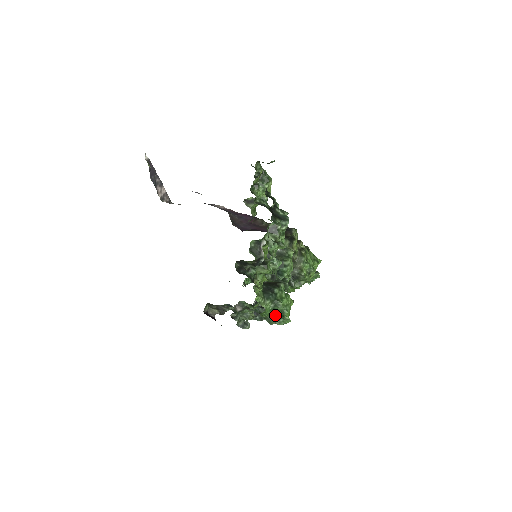
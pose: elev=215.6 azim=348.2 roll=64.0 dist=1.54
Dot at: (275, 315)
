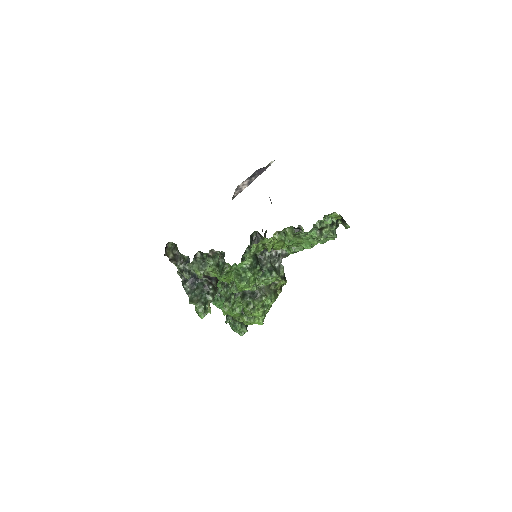
Dot at: (204, 300)
